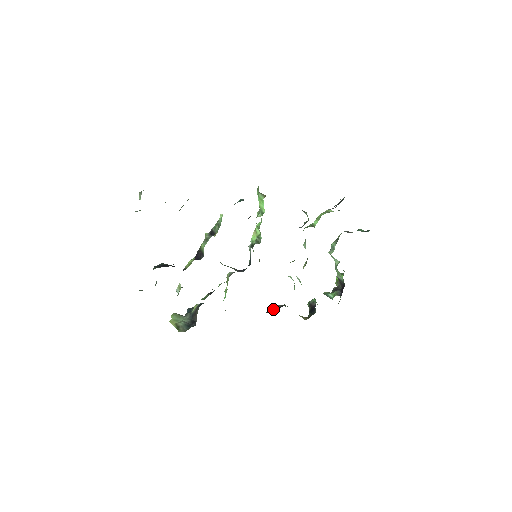
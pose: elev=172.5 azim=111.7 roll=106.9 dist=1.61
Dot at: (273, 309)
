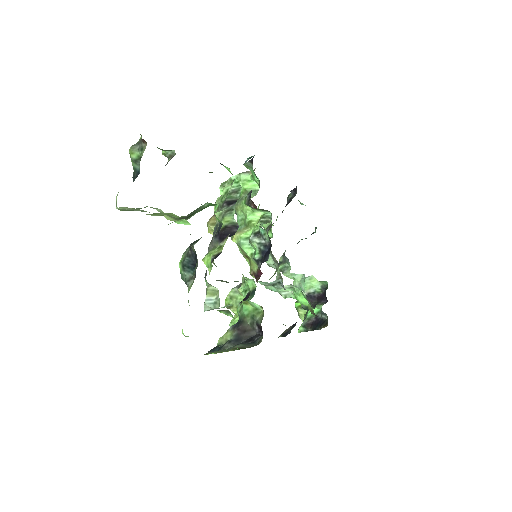
Dot at: (288, 332)
